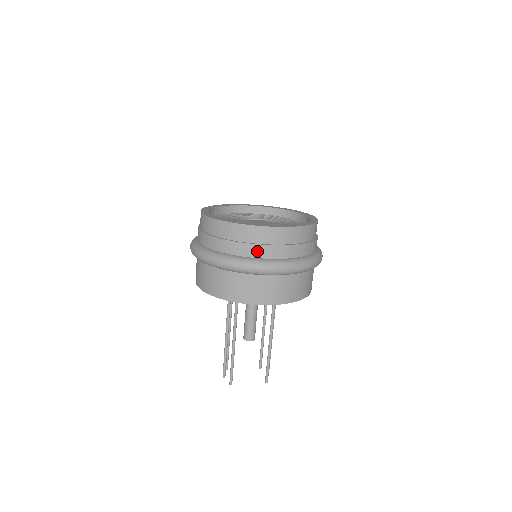
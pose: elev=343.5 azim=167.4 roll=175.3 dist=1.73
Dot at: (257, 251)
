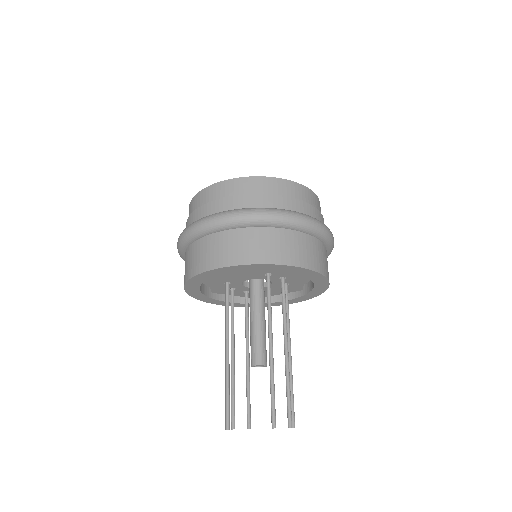
Dot at: (202, 212)
